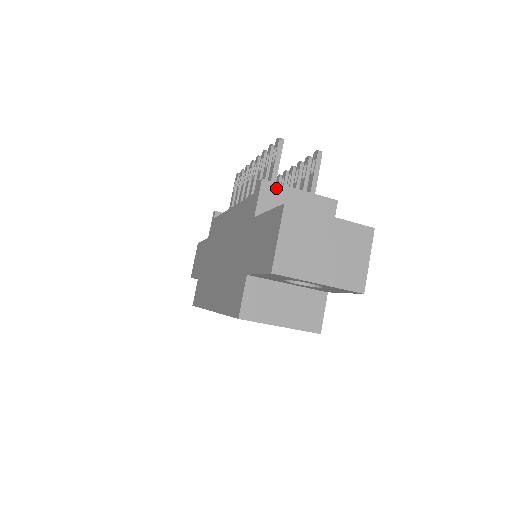
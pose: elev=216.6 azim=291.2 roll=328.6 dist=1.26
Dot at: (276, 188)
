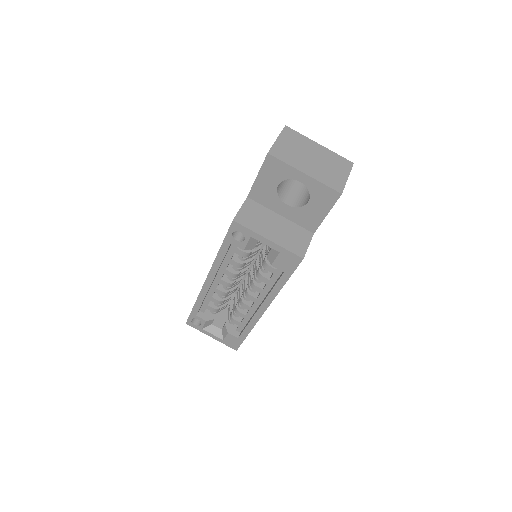
Dot at: occluded
